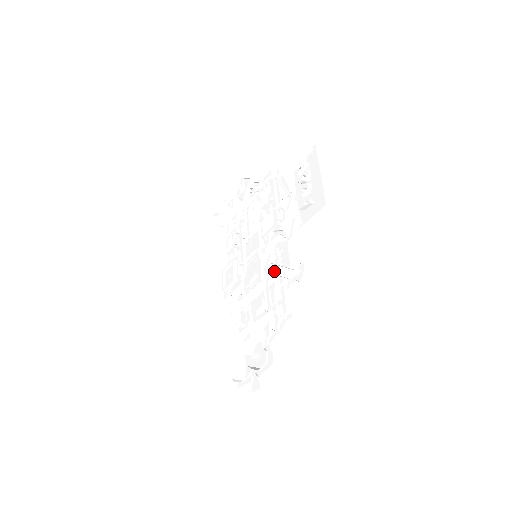
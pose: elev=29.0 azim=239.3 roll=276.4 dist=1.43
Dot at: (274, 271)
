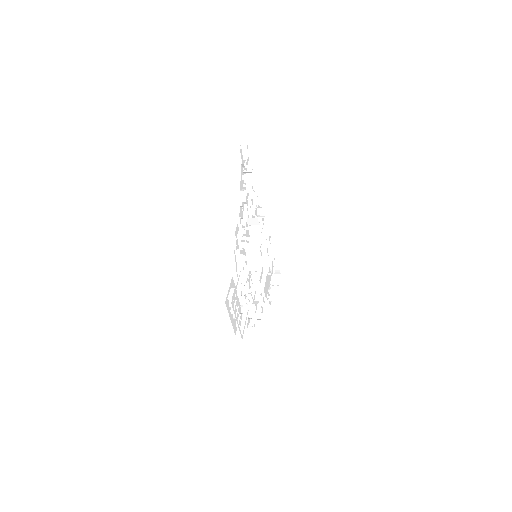
Dot at: occluded
